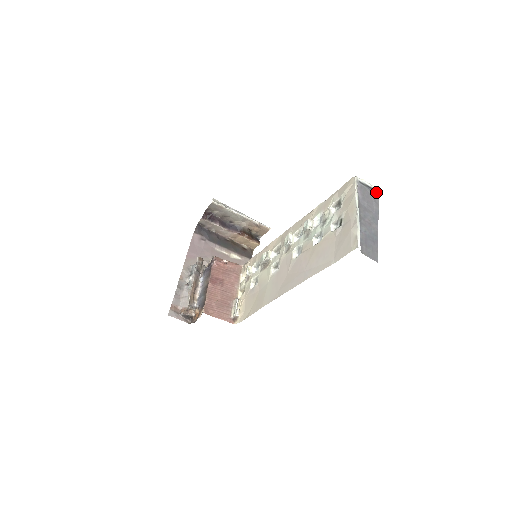
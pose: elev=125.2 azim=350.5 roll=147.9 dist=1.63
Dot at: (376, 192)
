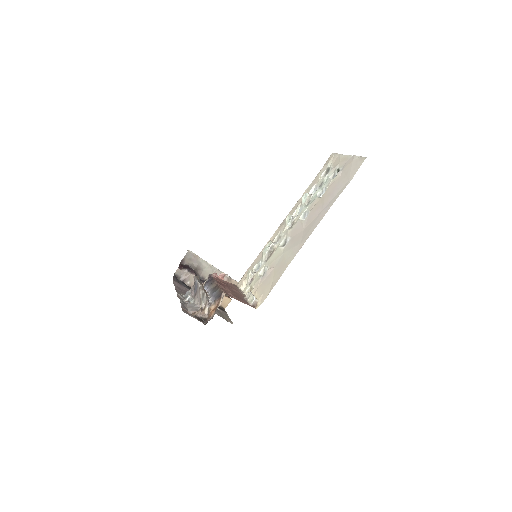
Dot at: occluded
